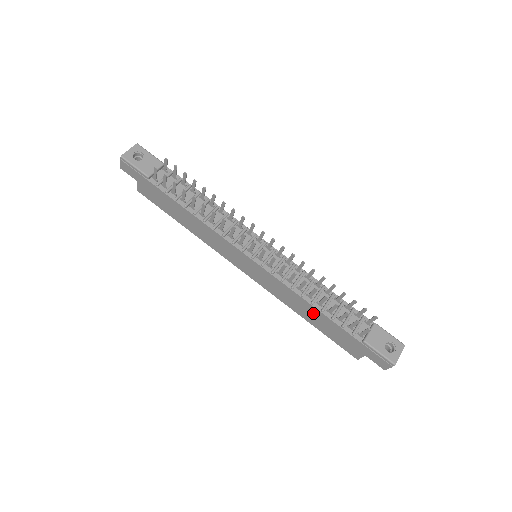
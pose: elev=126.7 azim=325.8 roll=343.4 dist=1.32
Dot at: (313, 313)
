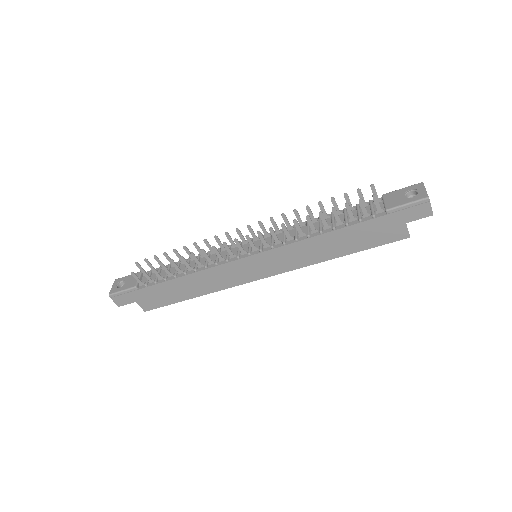
Dot at: (333, 241)
